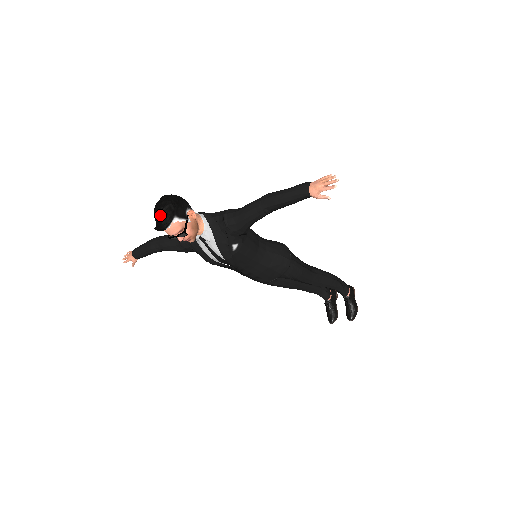
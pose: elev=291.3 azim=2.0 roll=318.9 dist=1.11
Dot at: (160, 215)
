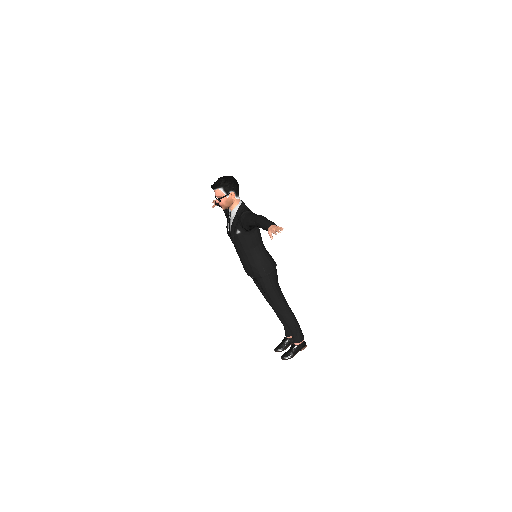
Dot at: (217, 181)
